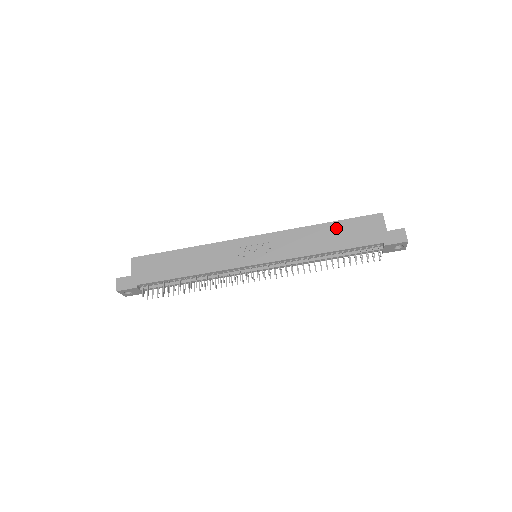
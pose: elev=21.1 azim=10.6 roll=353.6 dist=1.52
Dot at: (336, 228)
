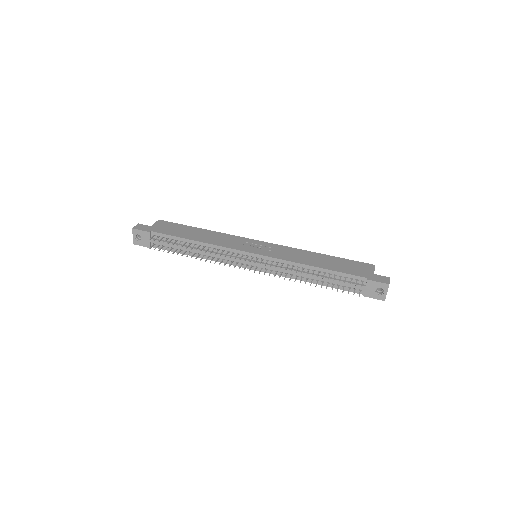
Dot at: (332, 259)
